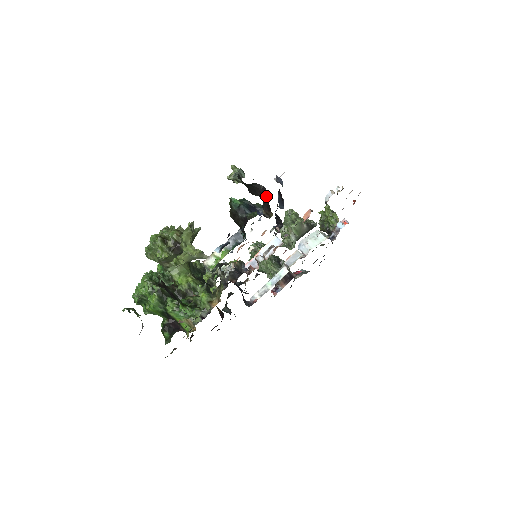
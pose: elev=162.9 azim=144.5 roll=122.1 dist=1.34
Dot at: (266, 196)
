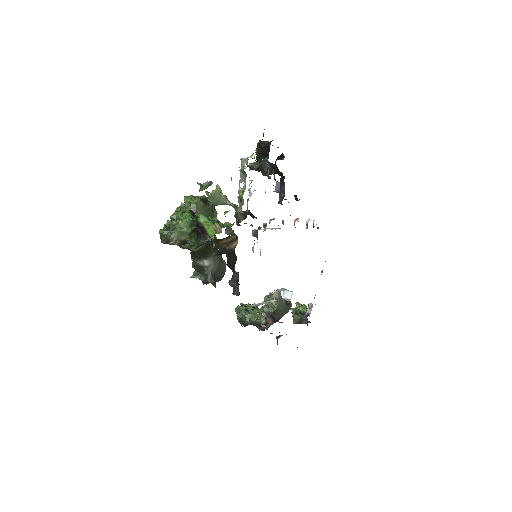
Dot at: occluded
